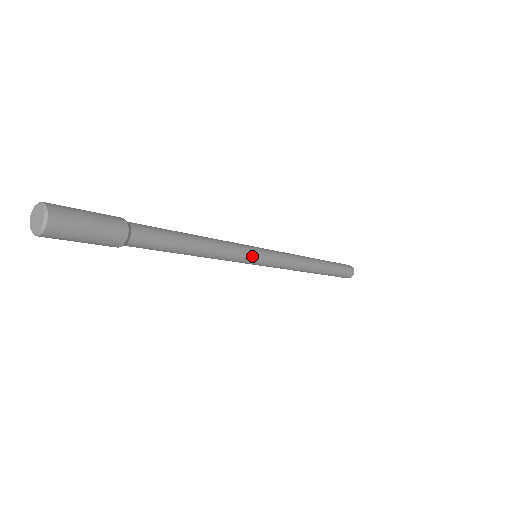
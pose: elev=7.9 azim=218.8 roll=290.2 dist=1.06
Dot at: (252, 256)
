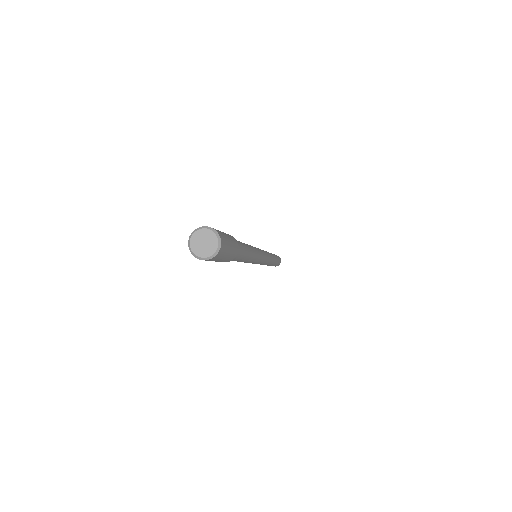
Dot at: (256, 263)
